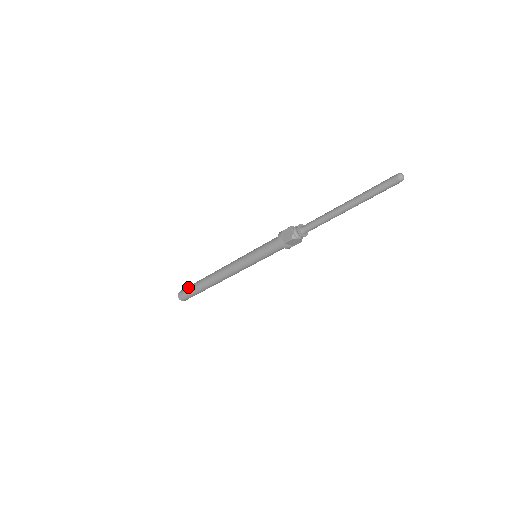
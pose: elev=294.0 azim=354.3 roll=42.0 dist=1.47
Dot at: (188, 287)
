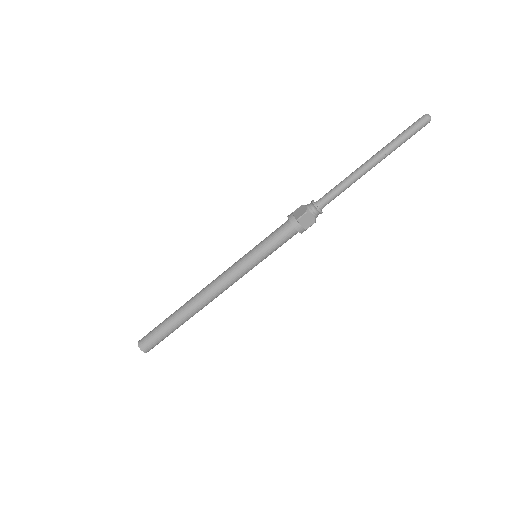
Dot at: (155, 327)
